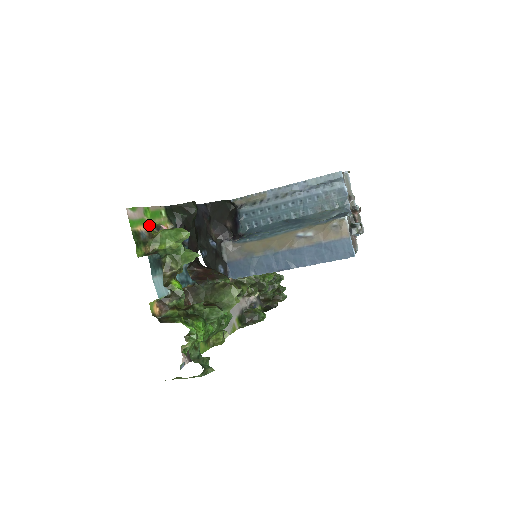
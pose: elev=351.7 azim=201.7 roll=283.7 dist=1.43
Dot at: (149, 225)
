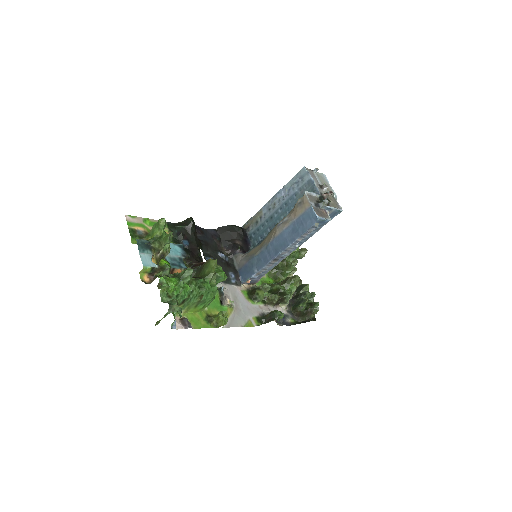
Dot at: (148, 229)
